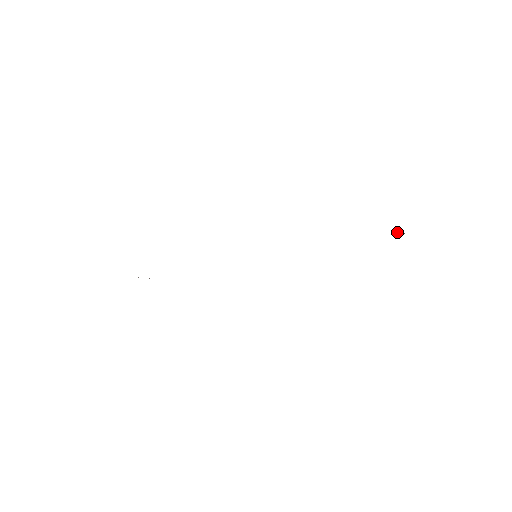
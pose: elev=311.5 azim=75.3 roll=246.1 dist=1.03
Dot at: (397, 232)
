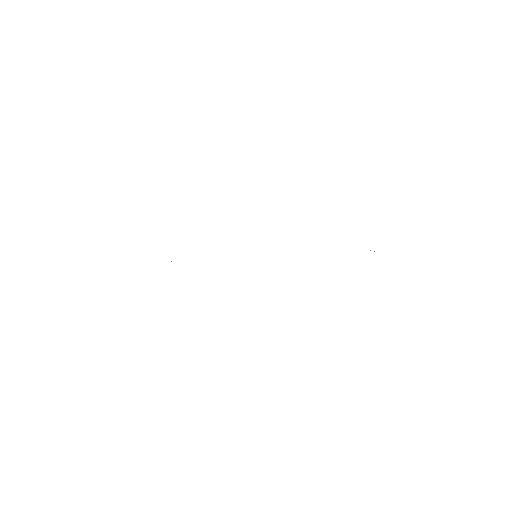
Dot at: (374, 251)
